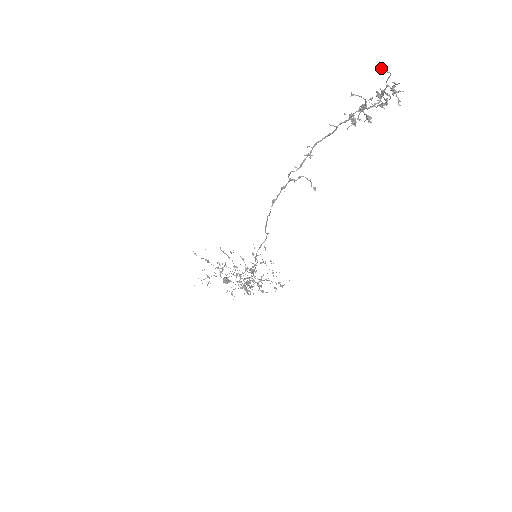
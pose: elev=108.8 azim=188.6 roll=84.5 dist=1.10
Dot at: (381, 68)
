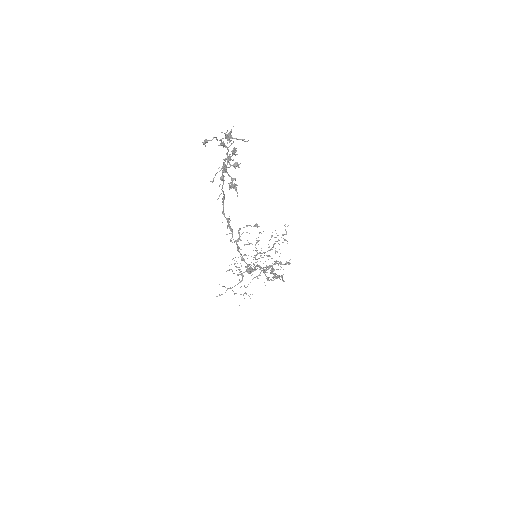
Dot at: occluded
